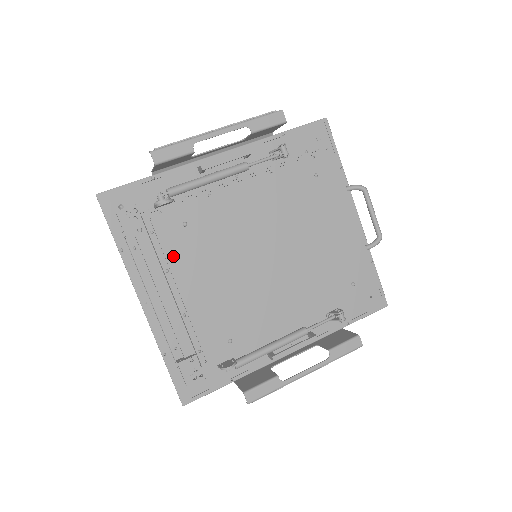
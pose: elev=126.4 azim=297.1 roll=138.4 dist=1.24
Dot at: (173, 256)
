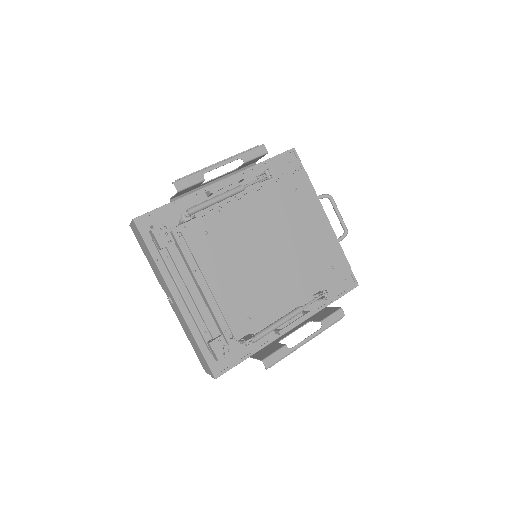
Dot at: (200, 257)
